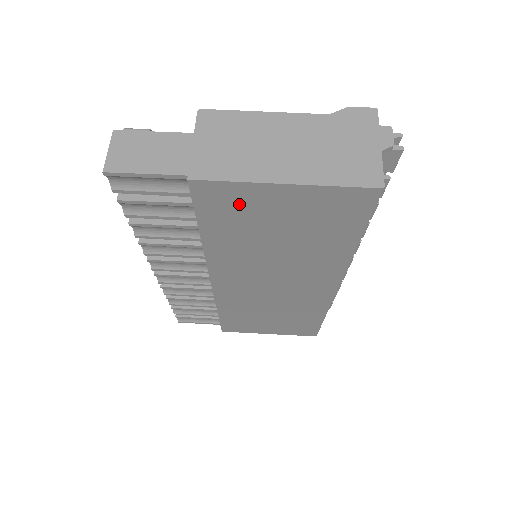
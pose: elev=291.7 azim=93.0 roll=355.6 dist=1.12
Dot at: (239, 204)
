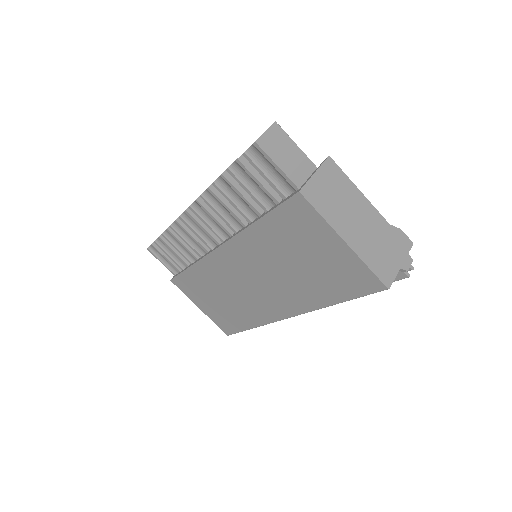
Dot at: (306, 227)
